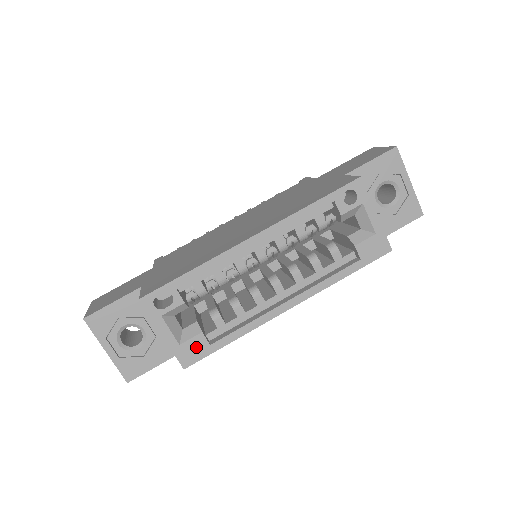
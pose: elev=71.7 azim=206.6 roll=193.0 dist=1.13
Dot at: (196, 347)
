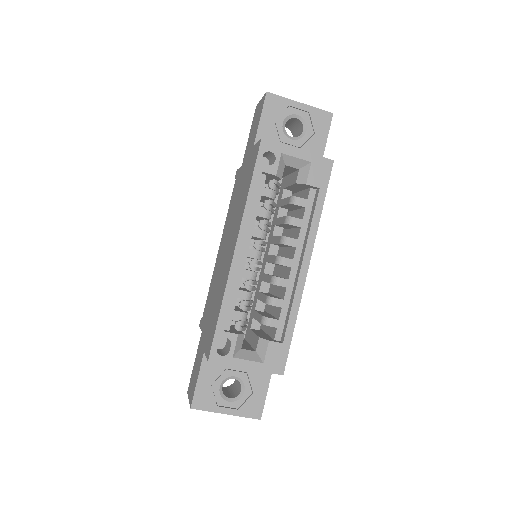
Dot at: (275, 354)
